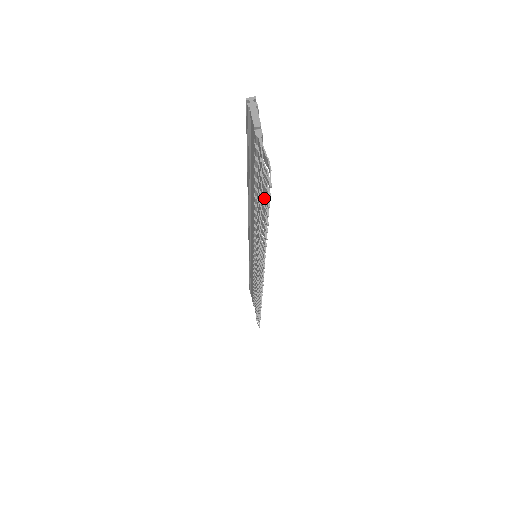
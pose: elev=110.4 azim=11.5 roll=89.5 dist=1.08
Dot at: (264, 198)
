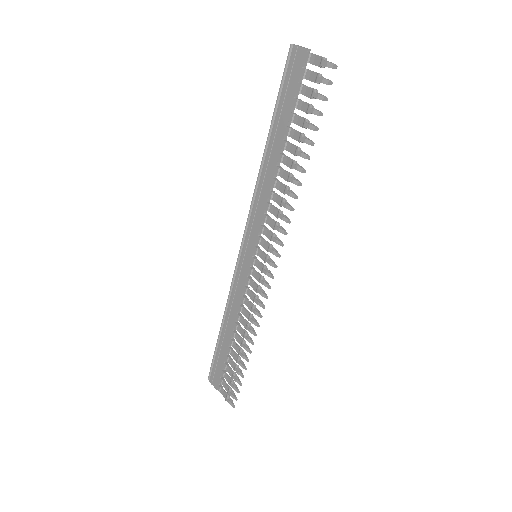
Dot at: (320, 96)
